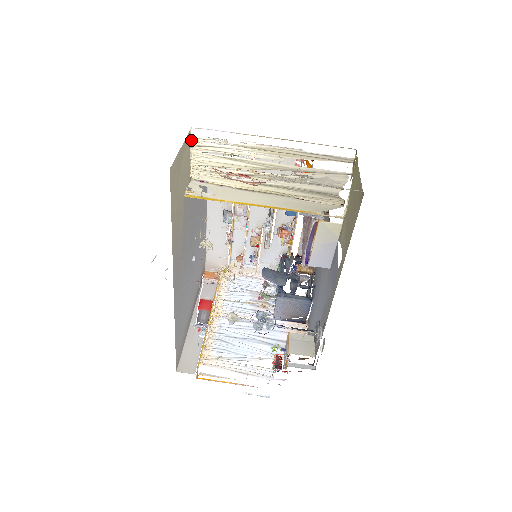
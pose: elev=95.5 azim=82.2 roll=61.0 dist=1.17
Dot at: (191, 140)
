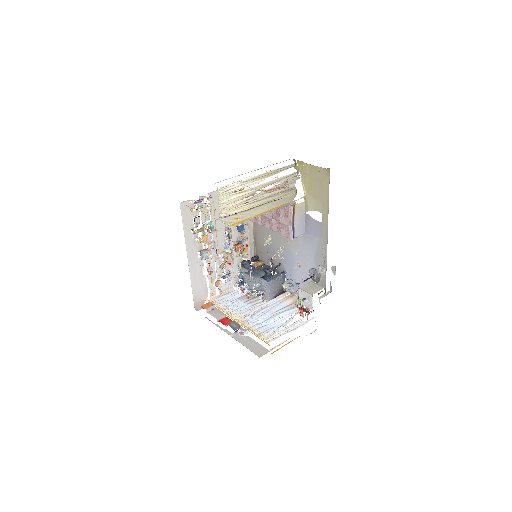
Dot at: occluded
